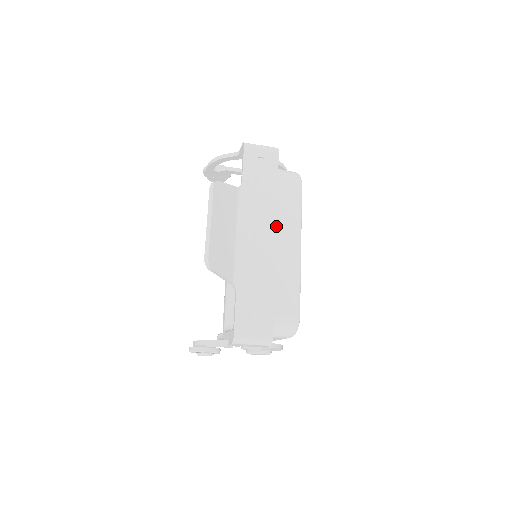
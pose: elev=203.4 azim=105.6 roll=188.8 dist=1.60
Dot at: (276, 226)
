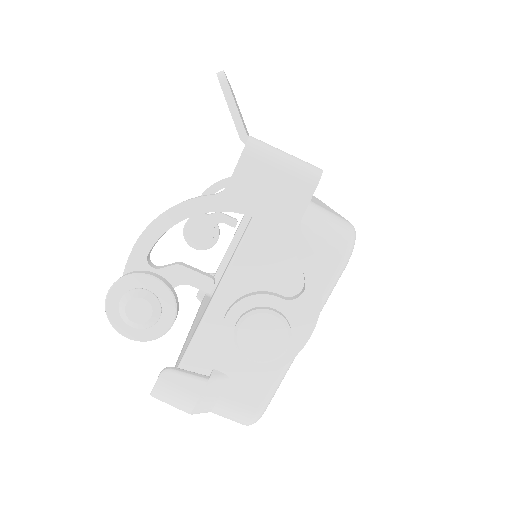
Dot at: occluded
